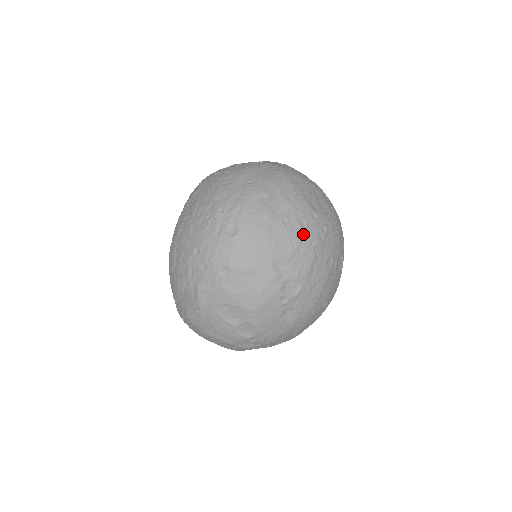
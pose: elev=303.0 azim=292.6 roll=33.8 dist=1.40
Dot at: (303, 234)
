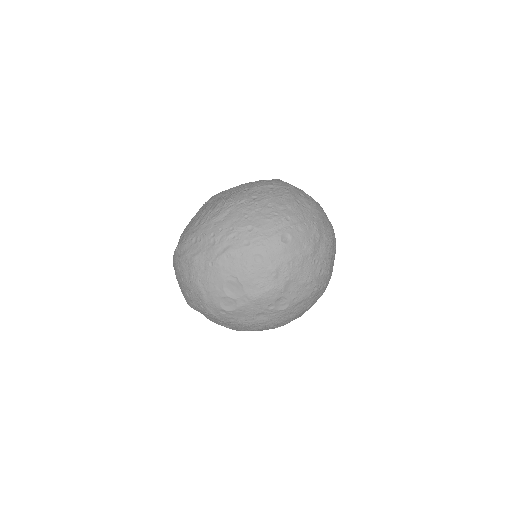
Dot at: (317, 278)
